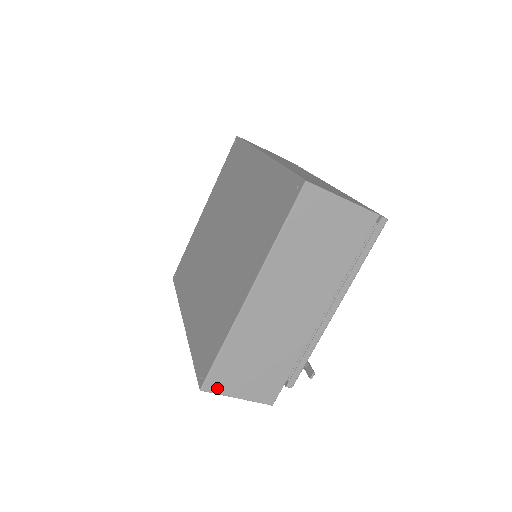
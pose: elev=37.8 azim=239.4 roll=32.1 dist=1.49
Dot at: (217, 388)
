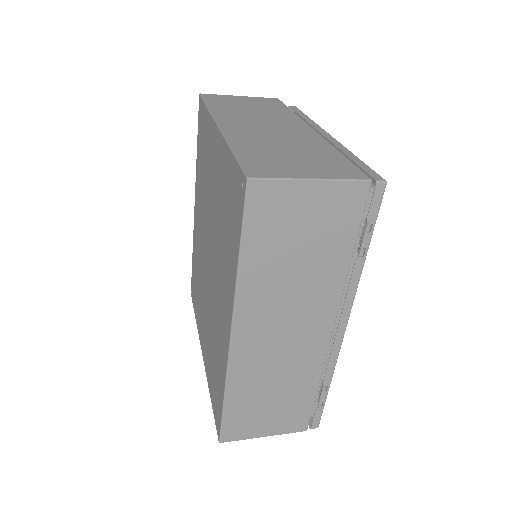
Dot at: occluded
